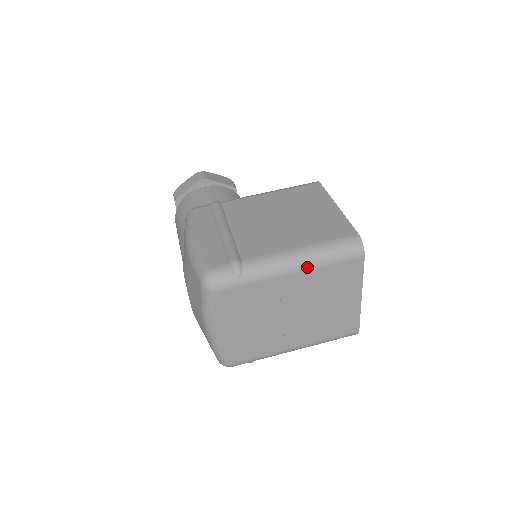
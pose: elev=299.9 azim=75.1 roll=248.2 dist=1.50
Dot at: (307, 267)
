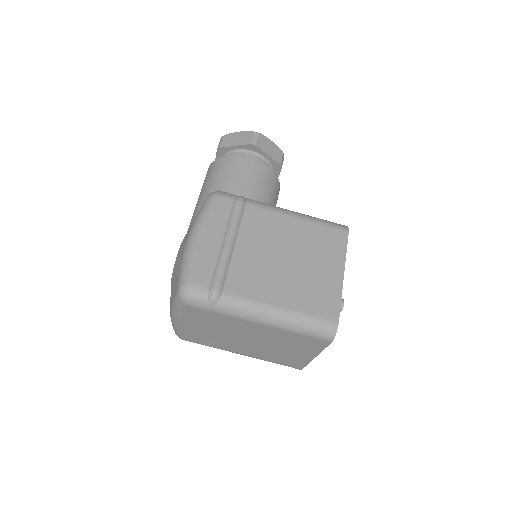
Dot at: (276, 326)
